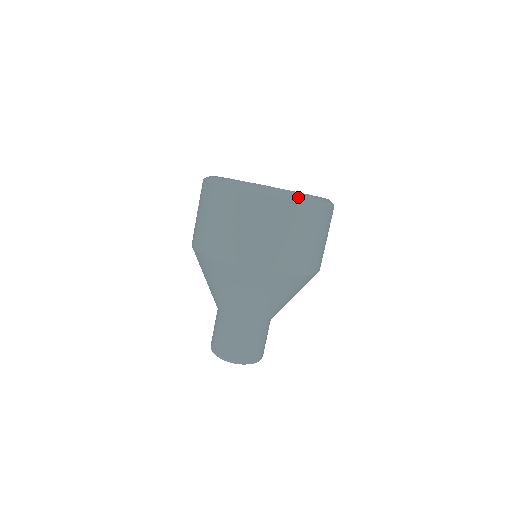
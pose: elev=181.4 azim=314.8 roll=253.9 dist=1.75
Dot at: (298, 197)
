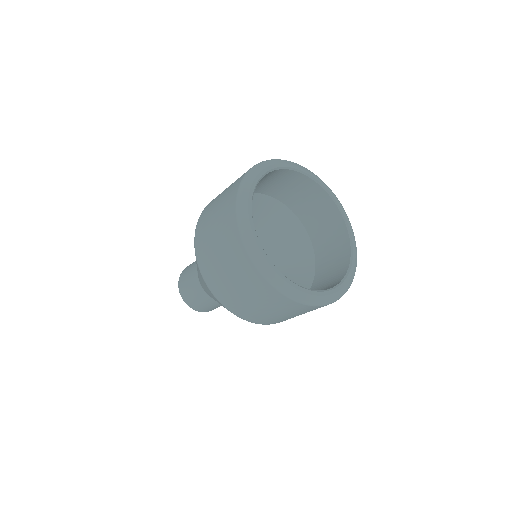
Dot at: (299, 297)
